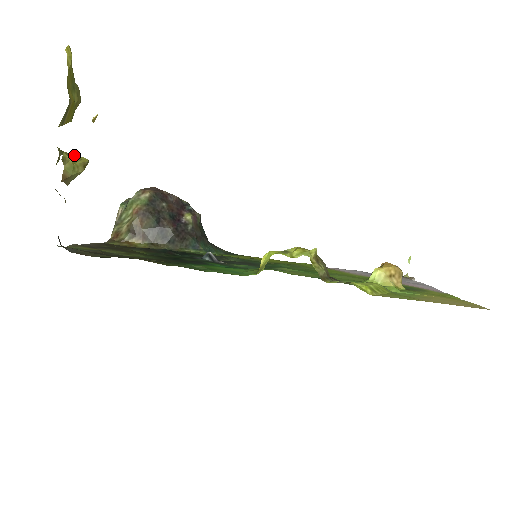
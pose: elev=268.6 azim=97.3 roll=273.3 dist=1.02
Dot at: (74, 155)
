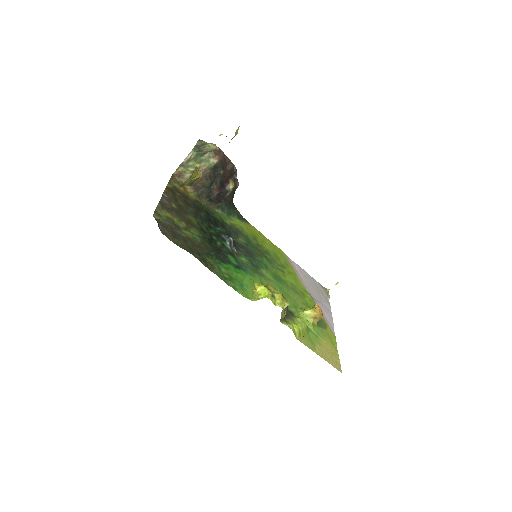
Dot at: (196, 171)
